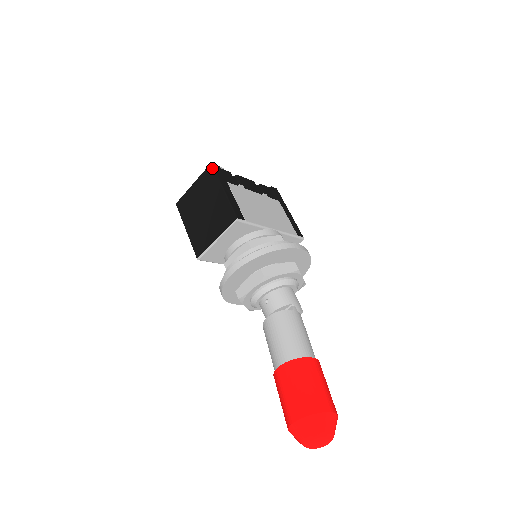
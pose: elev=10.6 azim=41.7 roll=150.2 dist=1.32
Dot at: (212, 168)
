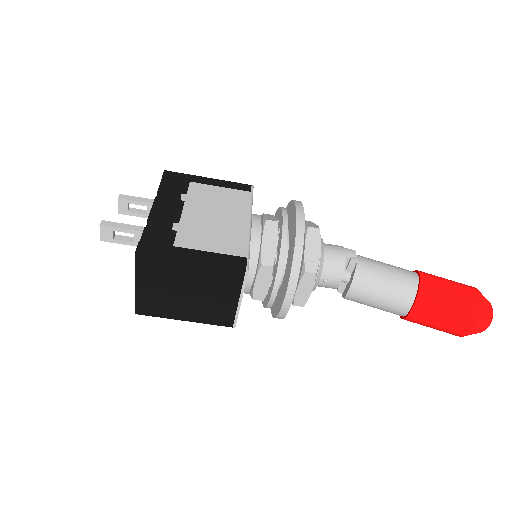
Dot at: (145, 255)
